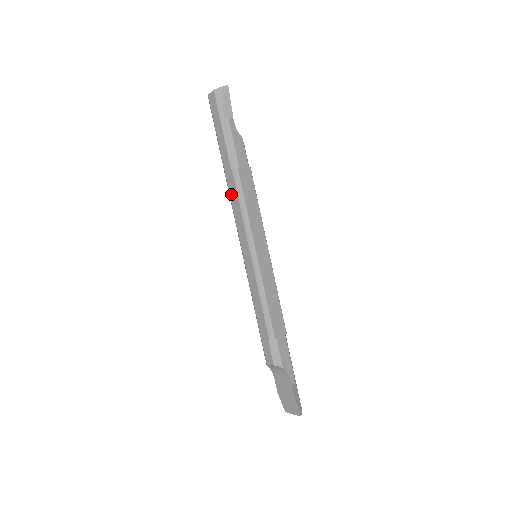
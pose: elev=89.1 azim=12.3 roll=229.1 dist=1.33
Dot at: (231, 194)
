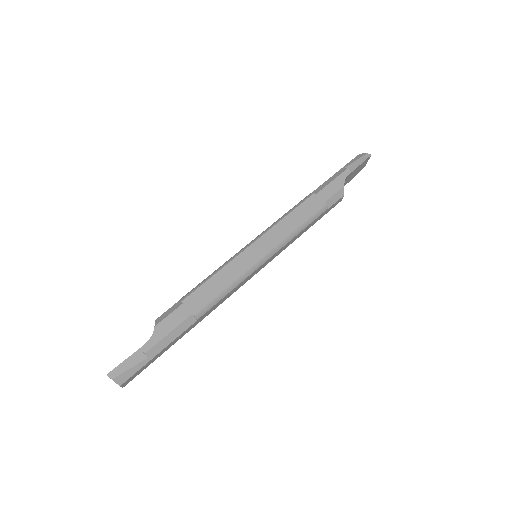
Dot at: occluded
